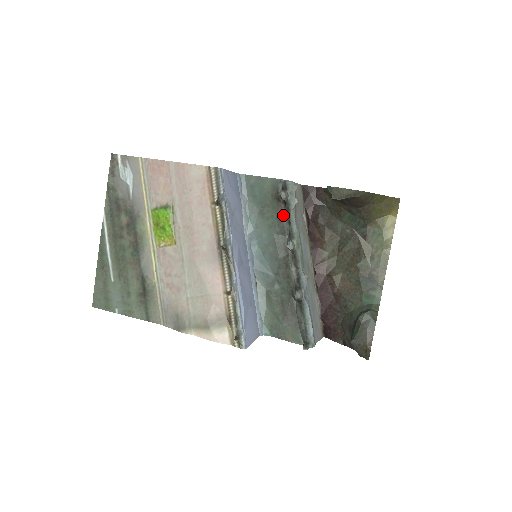
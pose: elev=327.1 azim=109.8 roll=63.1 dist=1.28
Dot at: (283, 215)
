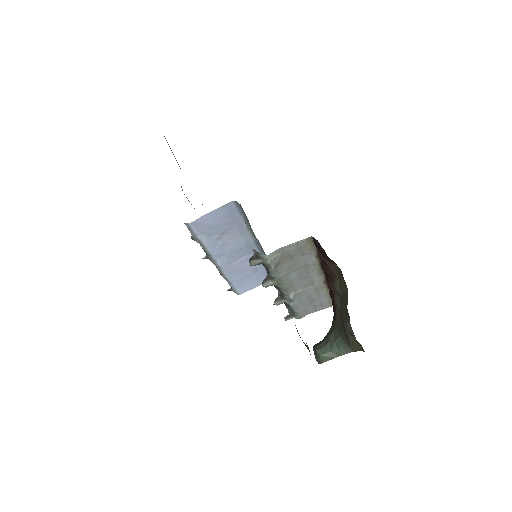
Dot at: occluded
